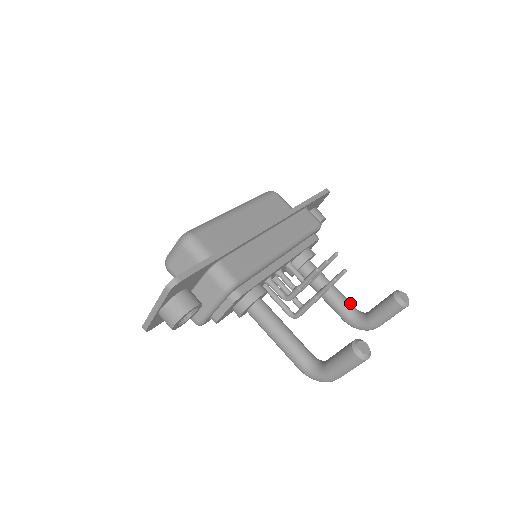
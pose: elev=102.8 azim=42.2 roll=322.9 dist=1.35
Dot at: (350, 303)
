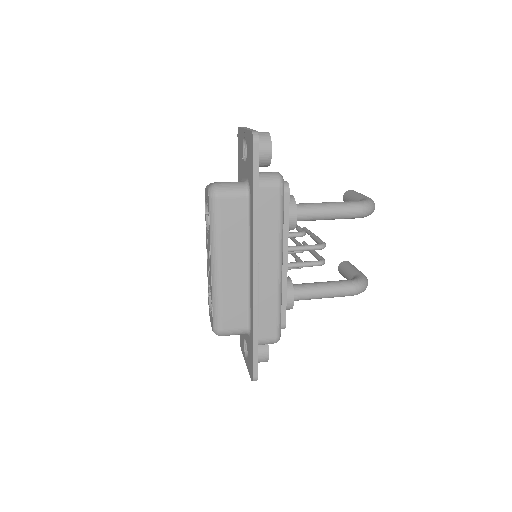
Dot at: occluded
